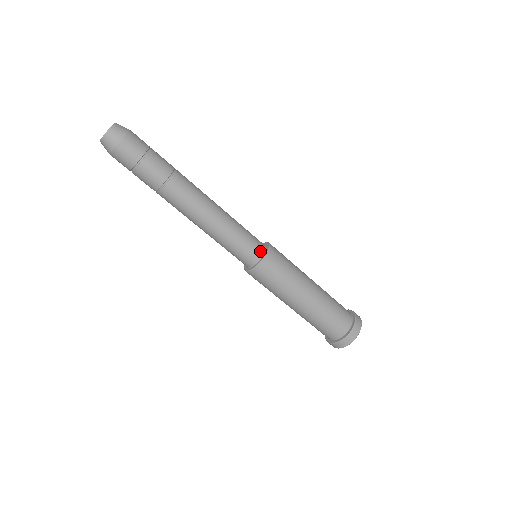
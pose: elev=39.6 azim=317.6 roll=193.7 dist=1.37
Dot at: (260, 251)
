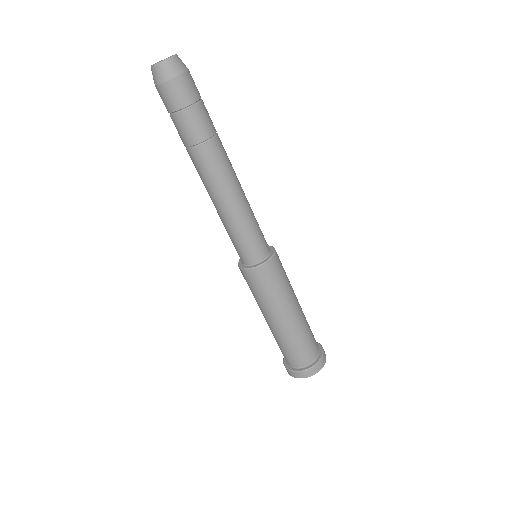
Dot at: (263, 254)
